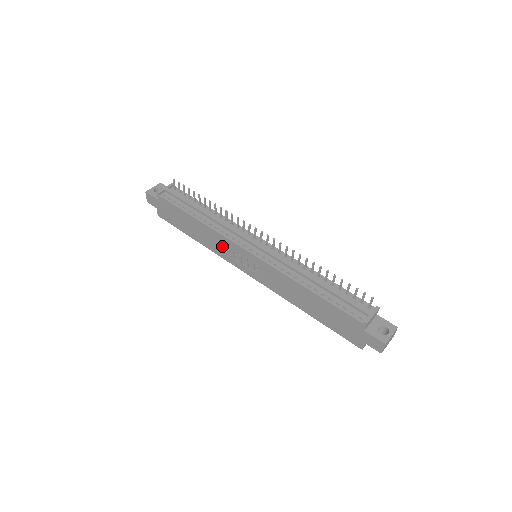
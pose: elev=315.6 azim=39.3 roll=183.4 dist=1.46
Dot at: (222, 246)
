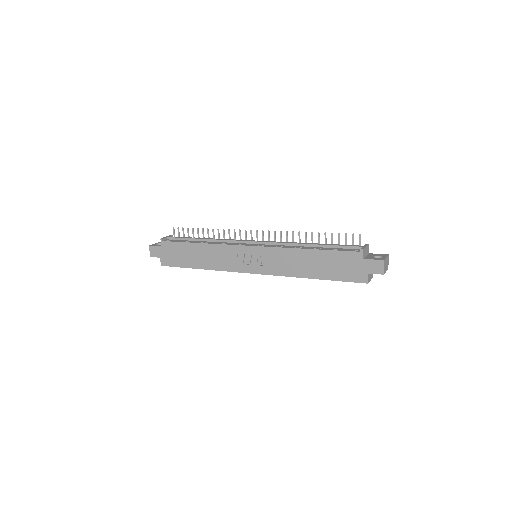
Dot at: (225, 257)
